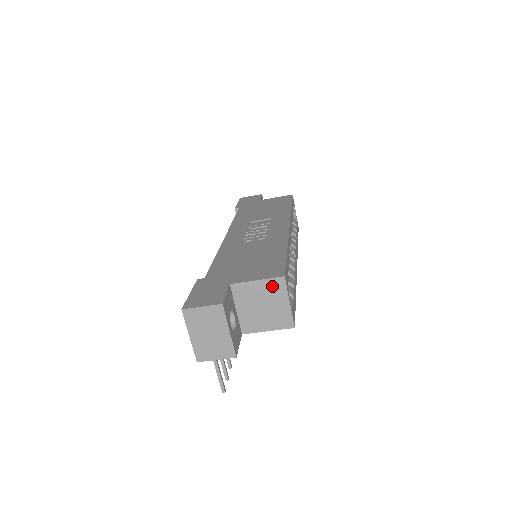
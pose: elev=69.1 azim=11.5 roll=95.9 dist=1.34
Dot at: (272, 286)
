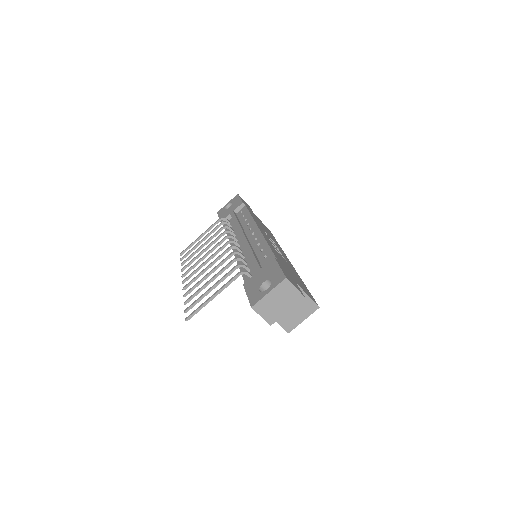
Dot at: (309, 305)
